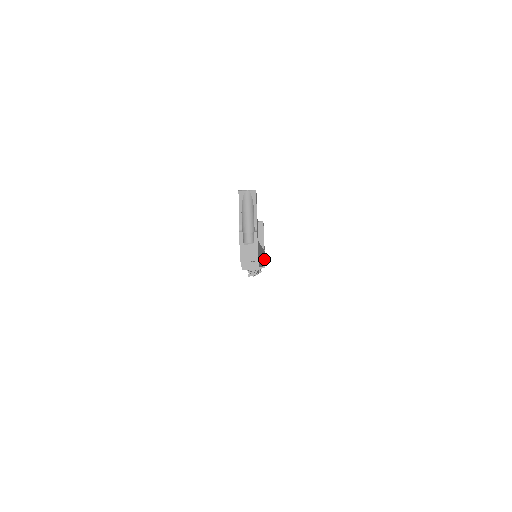
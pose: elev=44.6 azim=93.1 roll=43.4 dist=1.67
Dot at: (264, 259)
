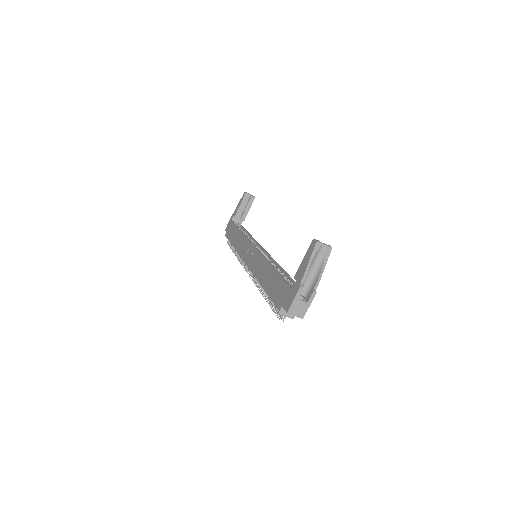
Dot at: occluded
